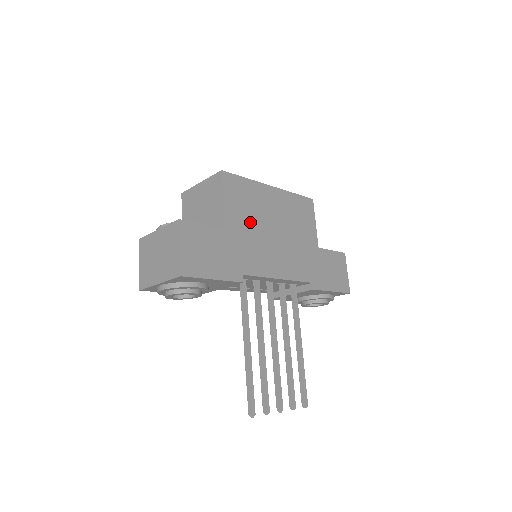
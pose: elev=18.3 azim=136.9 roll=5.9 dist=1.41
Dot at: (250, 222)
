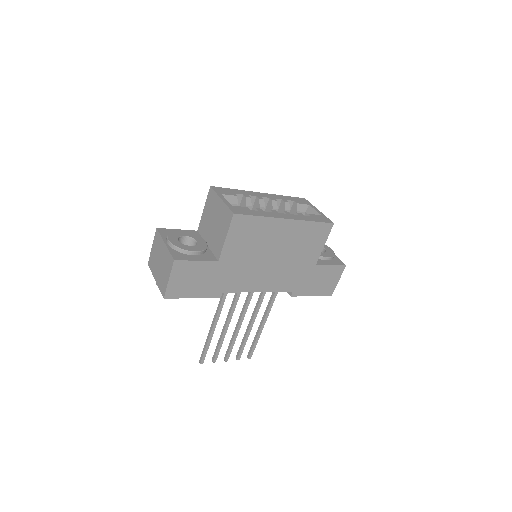
Dot at: (247, 253)
